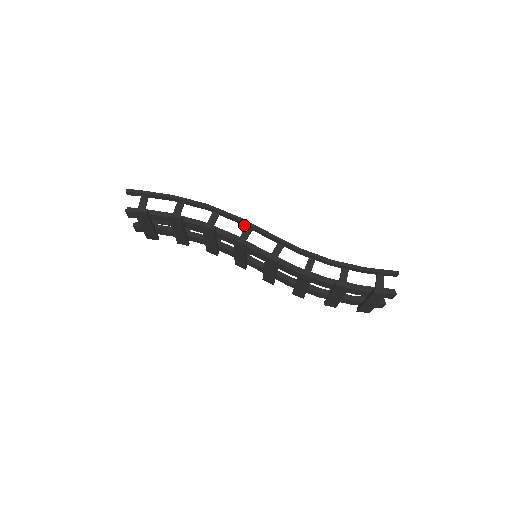
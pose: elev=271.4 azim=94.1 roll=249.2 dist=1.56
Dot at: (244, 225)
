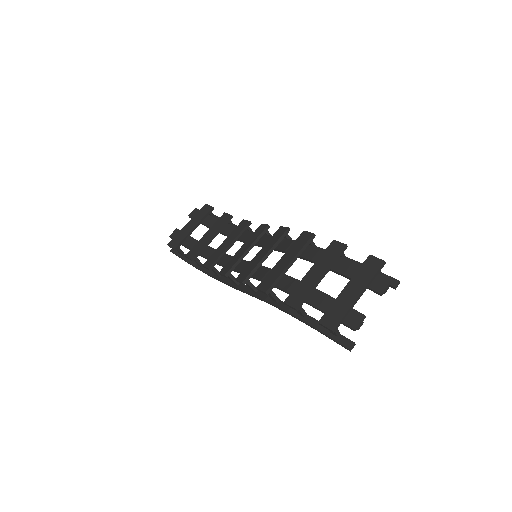
Dot at: occluded
